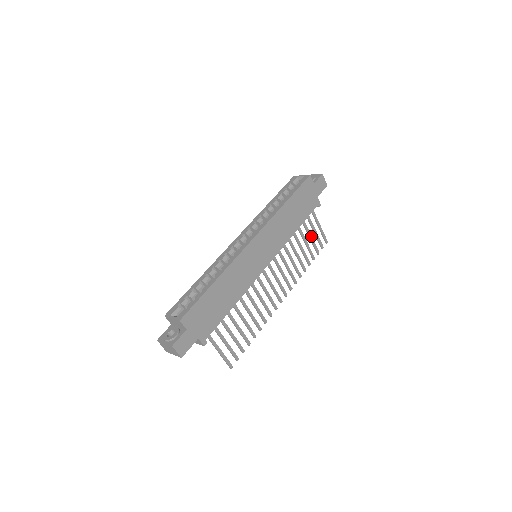
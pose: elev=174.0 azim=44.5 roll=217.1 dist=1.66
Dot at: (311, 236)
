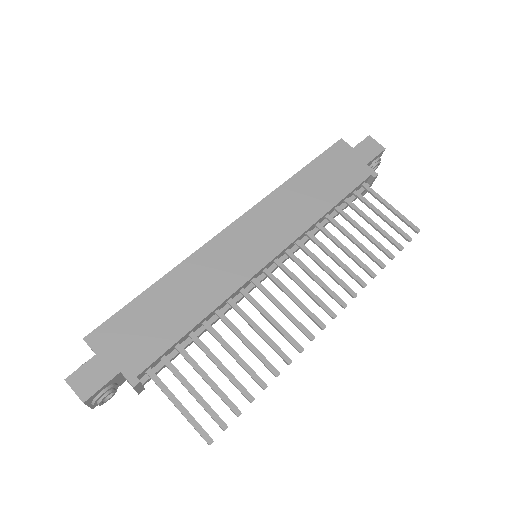
Dot at: (373, 222)
